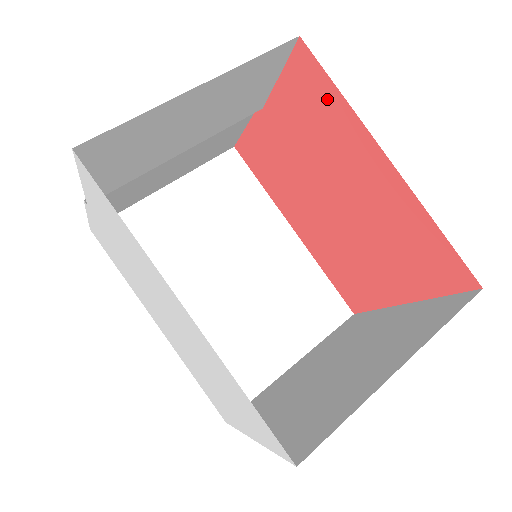
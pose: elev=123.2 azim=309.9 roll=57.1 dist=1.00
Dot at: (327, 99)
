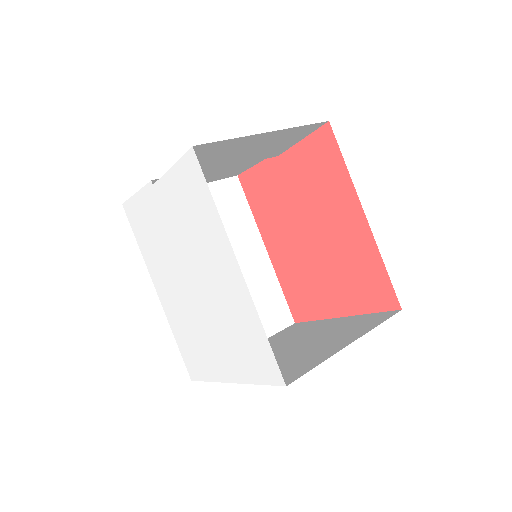
Dot at: (334, 165)
